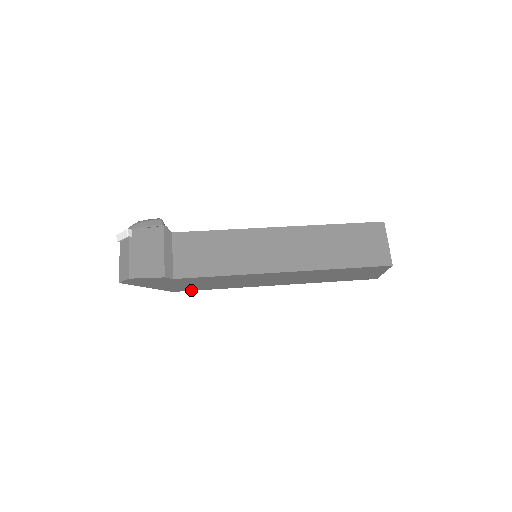
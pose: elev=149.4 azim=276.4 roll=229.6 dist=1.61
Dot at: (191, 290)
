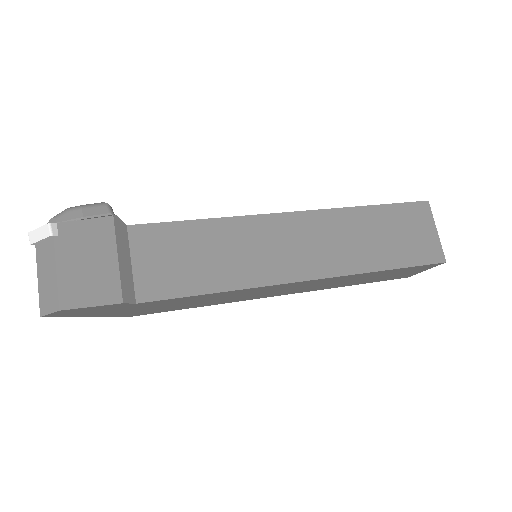
Dot at: (156, 312)
